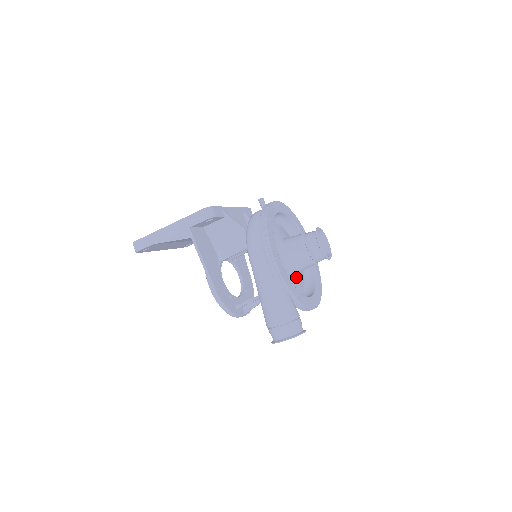
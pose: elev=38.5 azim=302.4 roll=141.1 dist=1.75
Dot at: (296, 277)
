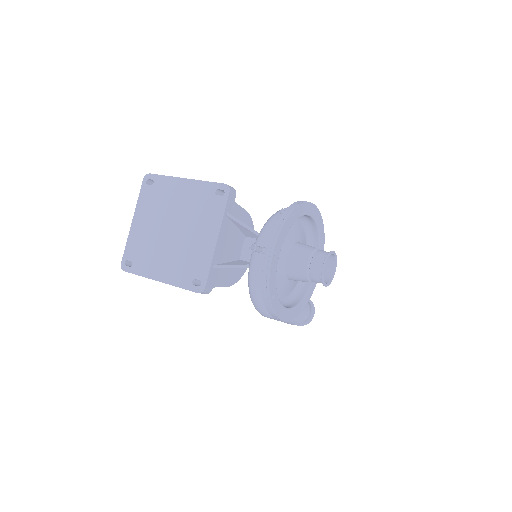
Dot at: occluded
